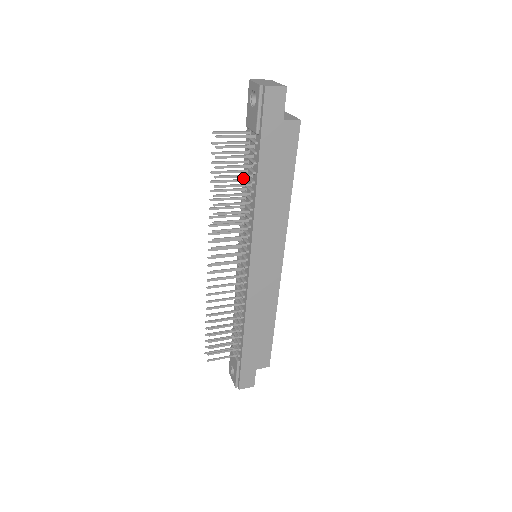
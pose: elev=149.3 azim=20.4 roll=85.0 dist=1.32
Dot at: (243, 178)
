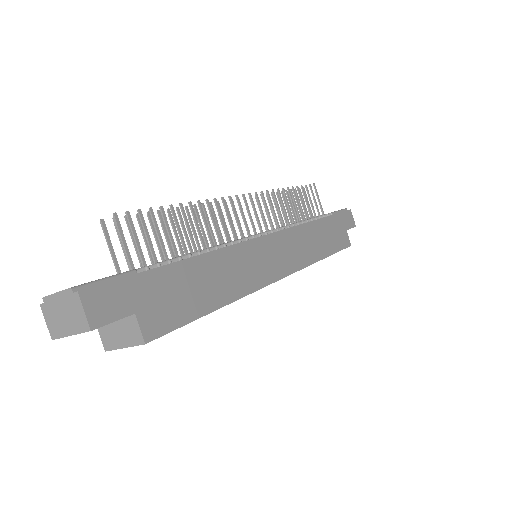
Dot at: occluded
